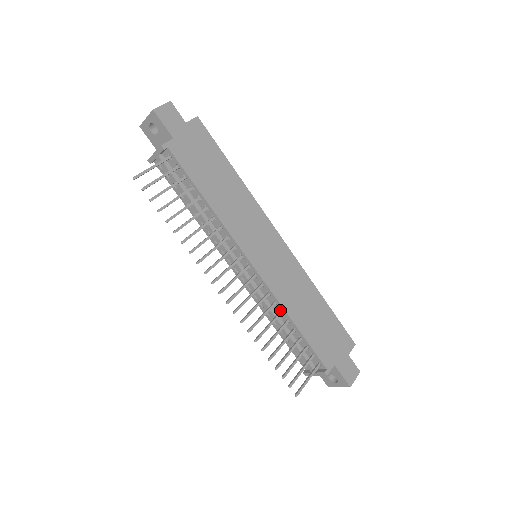
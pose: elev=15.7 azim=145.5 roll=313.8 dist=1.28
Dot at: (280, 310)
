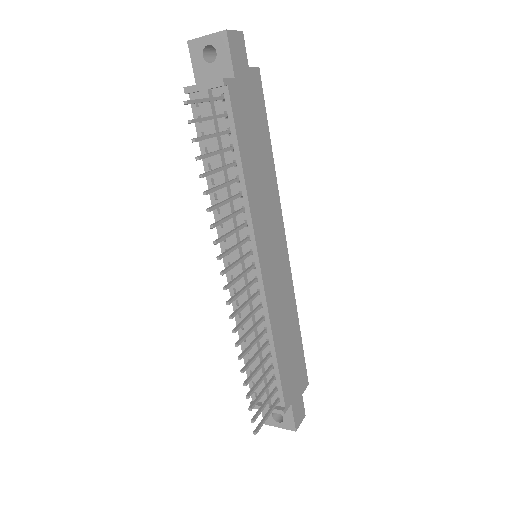
Dot at: (264, 328)
